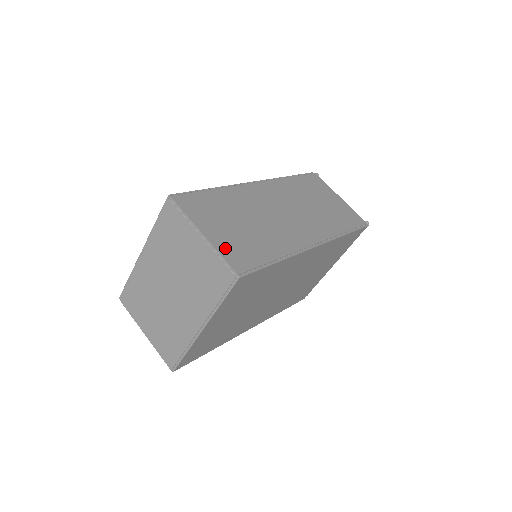
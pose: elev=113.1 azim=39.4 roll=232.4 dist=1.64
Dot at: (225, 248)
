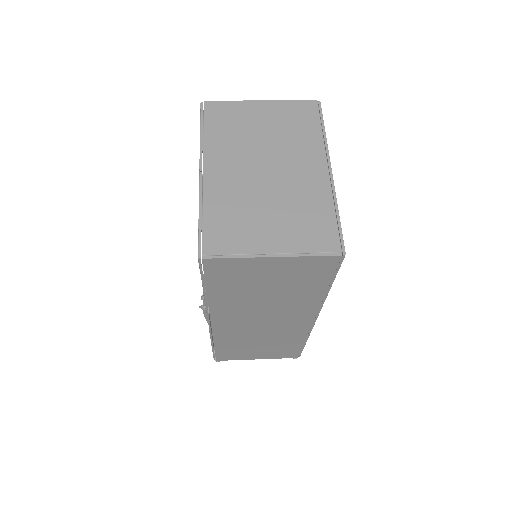
Dot at: occluded
